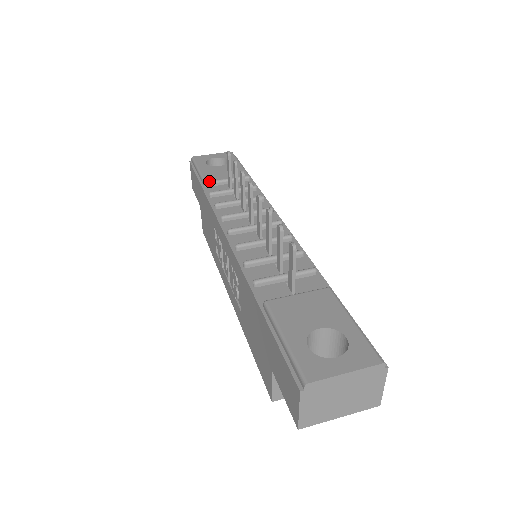
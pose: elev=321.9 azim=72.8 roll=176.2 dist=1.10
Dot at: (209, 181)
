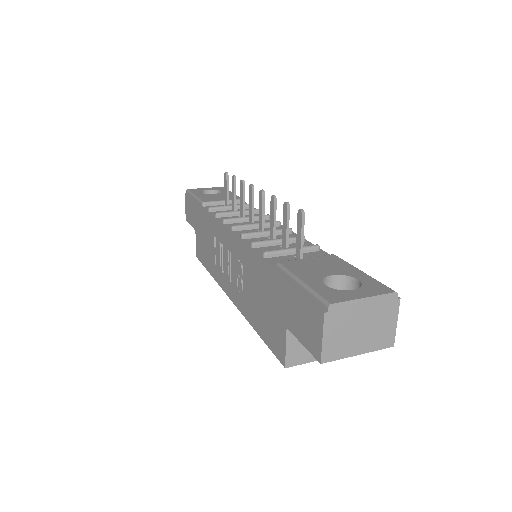
Dot at: (207, 201)
